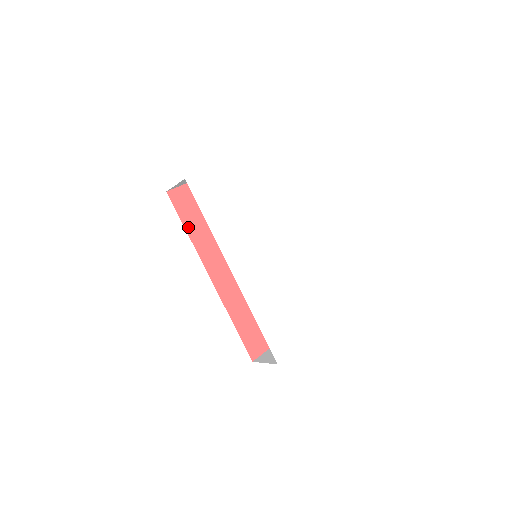
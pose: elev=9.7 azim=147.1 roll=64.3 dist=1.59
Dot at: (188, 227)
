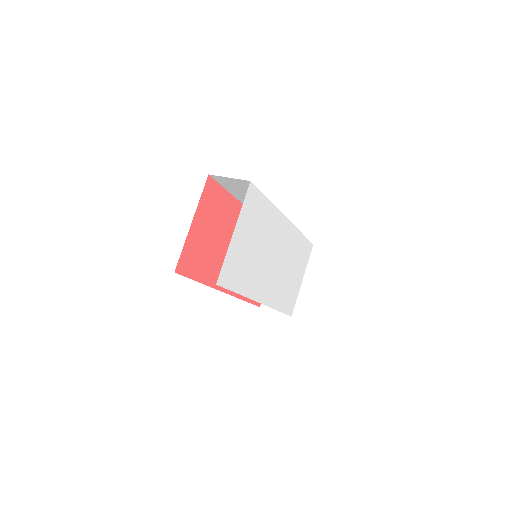
Dot at: (199, 278)
